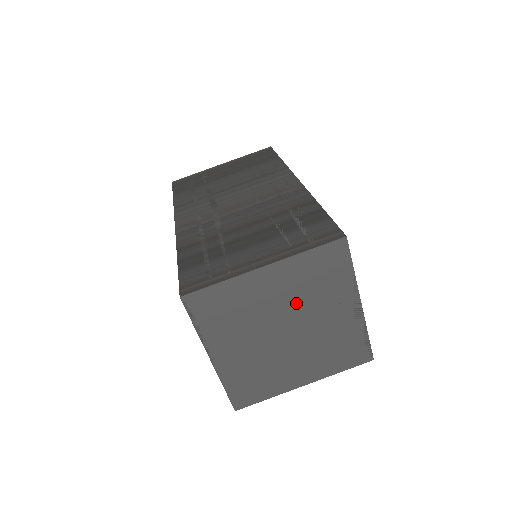
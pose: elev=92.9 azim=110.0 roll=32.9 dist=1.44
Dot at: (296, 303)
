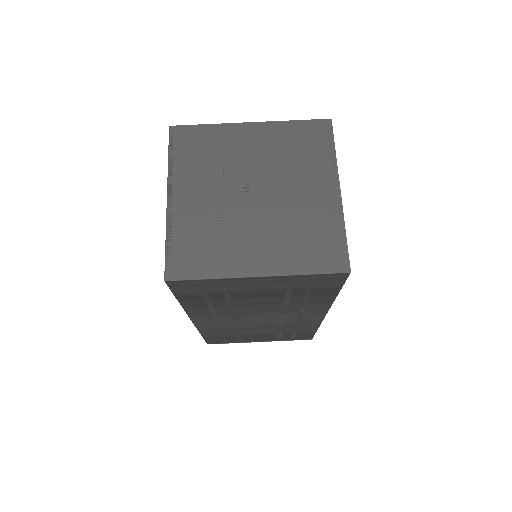
Dot at: (272, 166)
